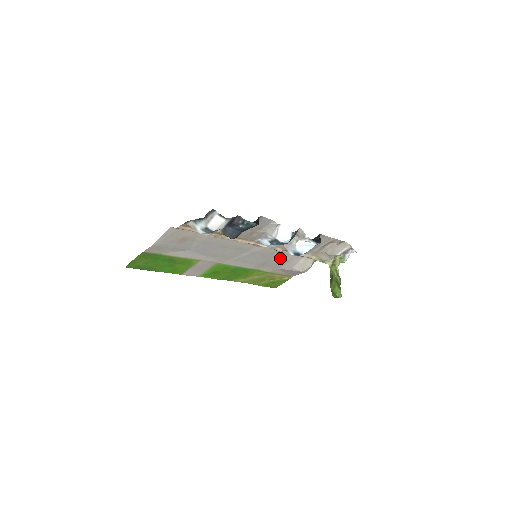
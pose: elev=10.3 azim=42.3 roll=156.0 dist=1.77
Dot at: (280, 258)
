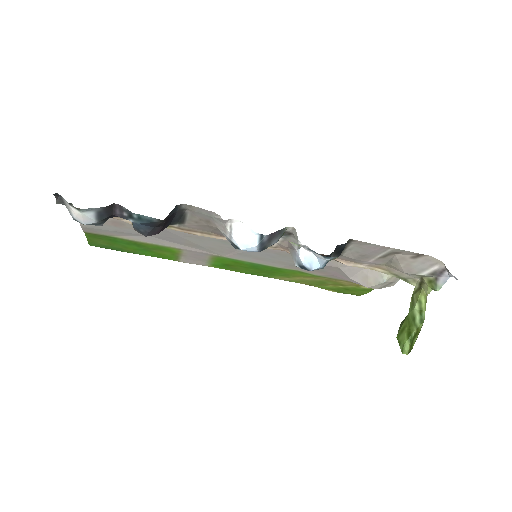
Dot at: occluded
